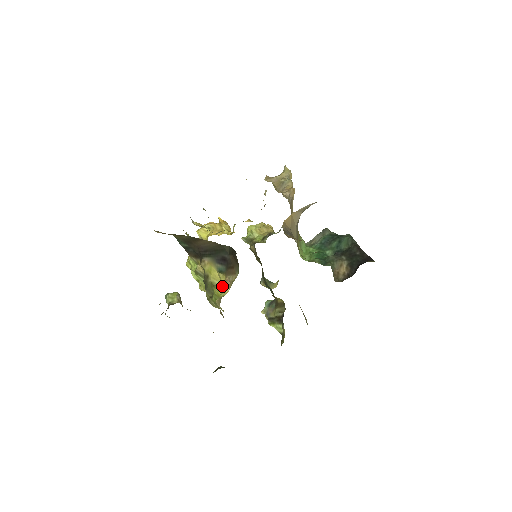
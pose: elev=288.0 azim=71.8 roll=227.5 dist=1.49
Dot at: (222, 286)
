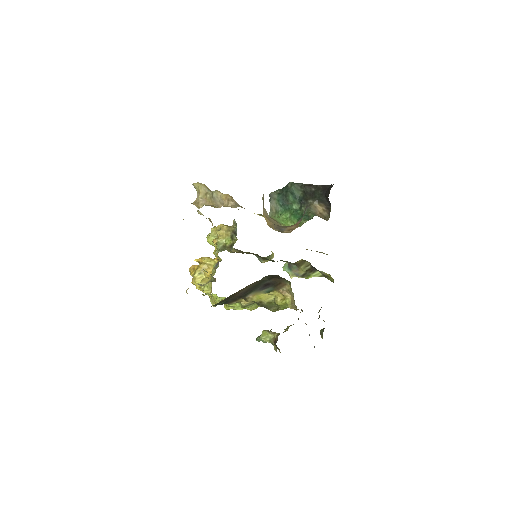
Dot at: (279, 297)
